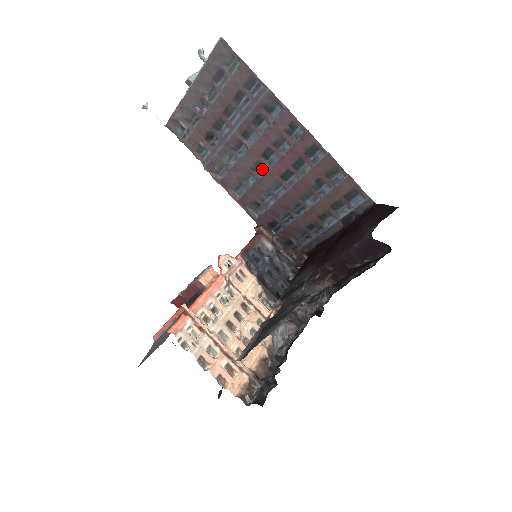
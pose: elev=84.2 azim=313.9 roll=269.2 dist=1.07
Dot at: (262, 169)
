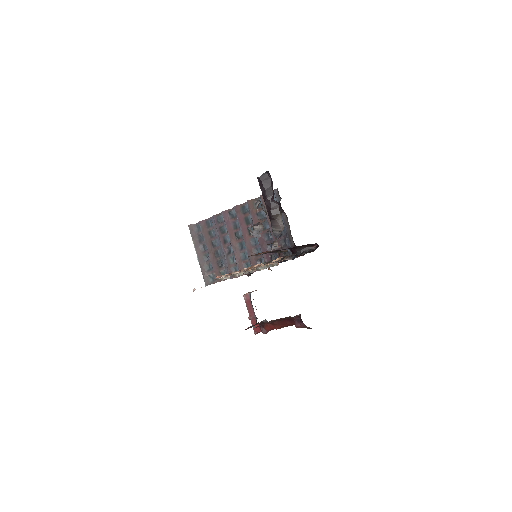
Dot at: (243, 244)
